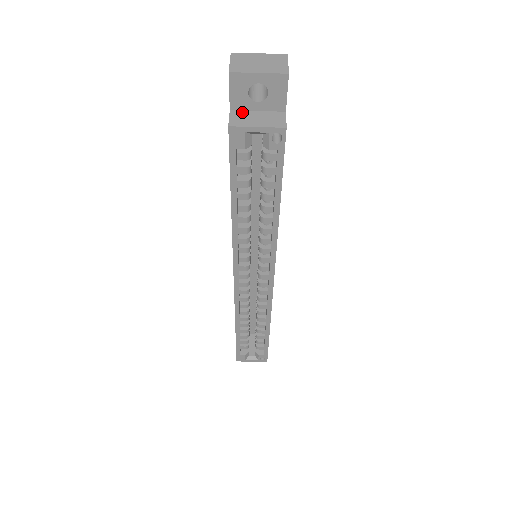
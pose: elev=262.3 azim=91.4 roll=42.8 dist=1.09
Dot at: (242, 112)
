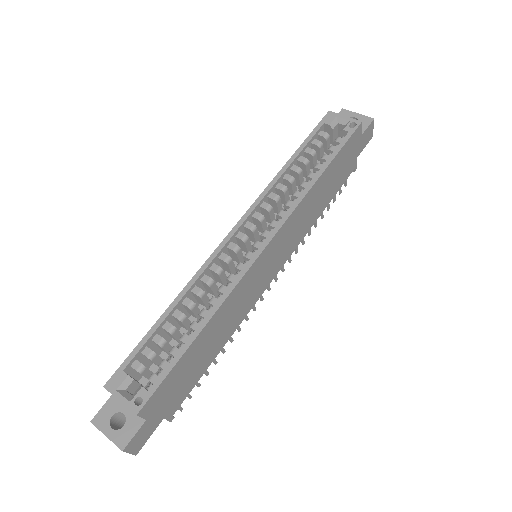
Dot at: occluded
